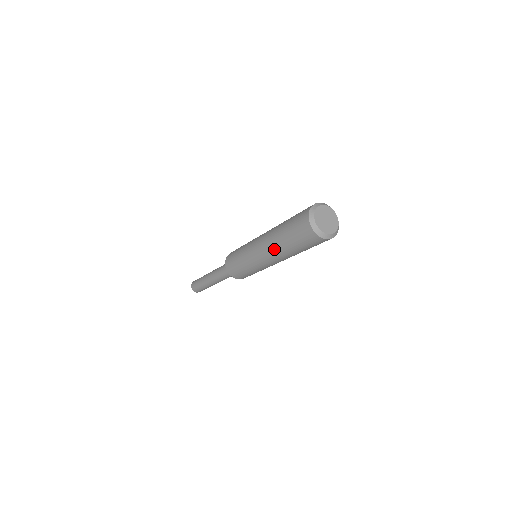
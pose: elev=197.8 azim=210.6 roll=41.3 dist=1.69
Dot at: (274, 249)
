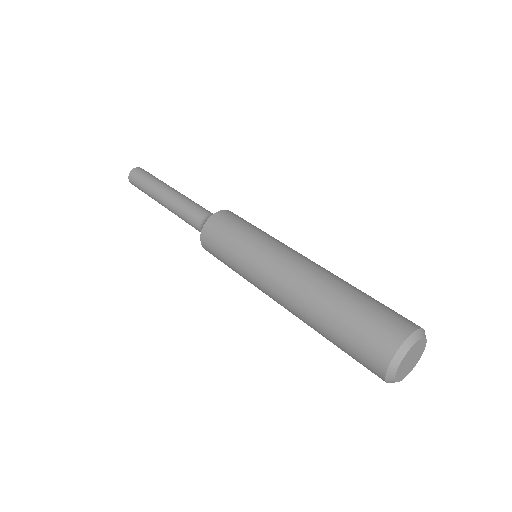
Dot at: occluded
